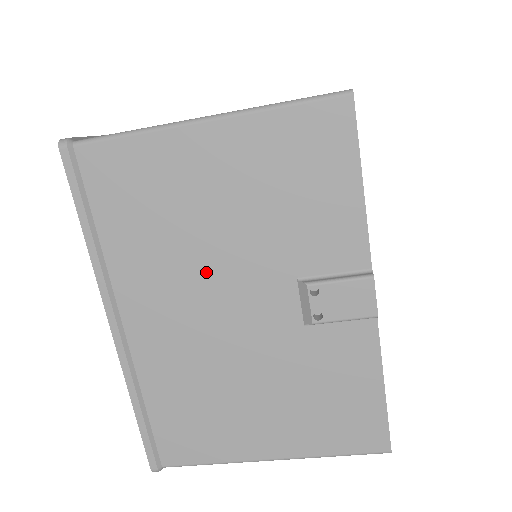
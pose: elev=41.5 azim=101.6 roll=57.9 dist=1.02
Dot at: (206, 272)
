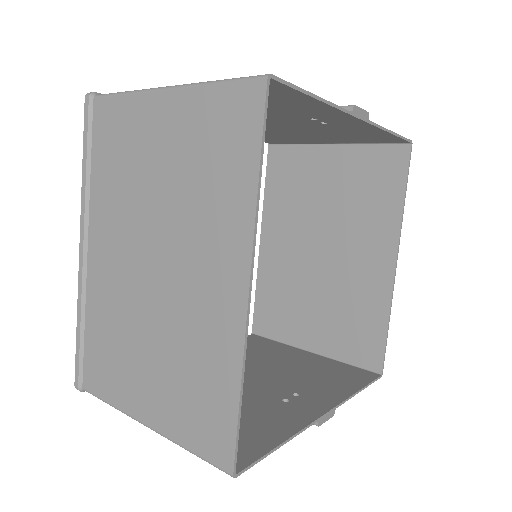
Dot at: occluded
